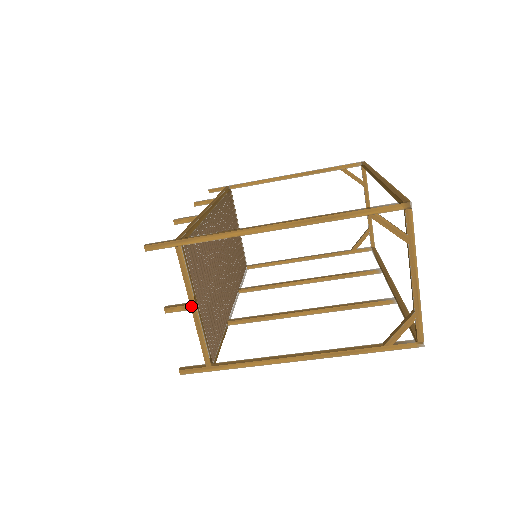
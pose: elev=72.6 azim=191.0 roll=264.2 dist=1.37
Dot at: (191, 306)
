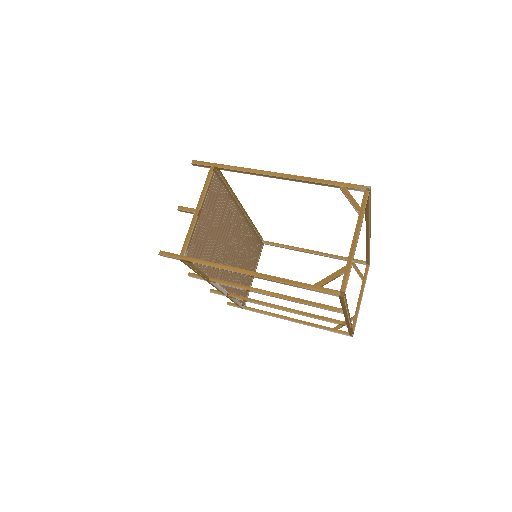
Dot at: (197, 207)
